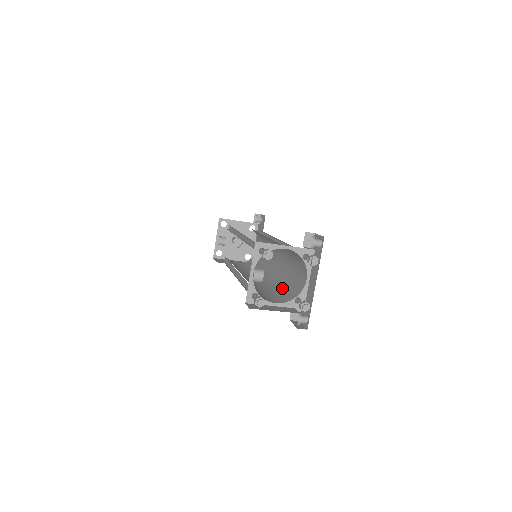
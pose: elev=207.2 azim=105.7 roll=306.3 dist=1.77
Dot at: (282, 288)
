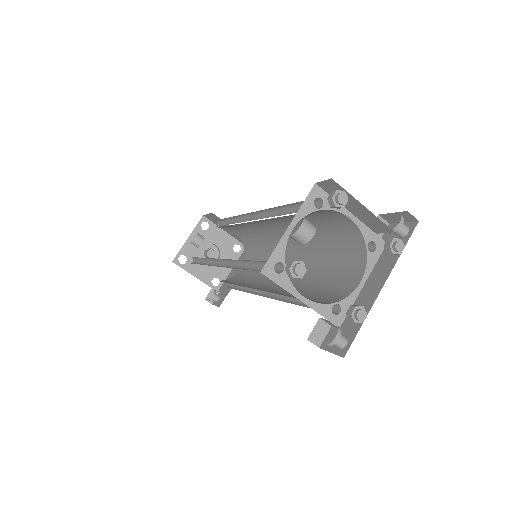
Dot at: occluded
